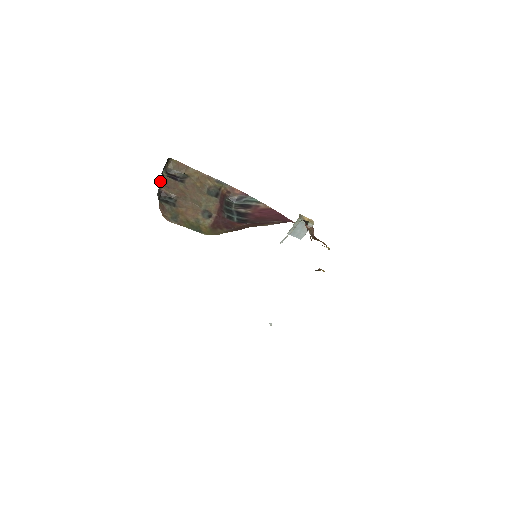
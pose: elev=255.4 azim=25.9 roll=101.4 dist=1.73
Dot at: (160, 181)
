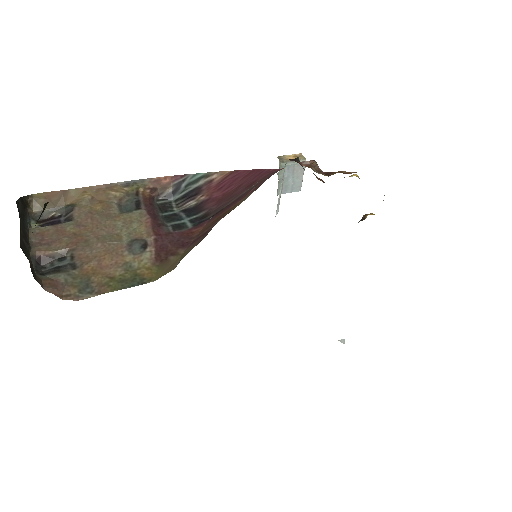
Dot at: (24, 243)
